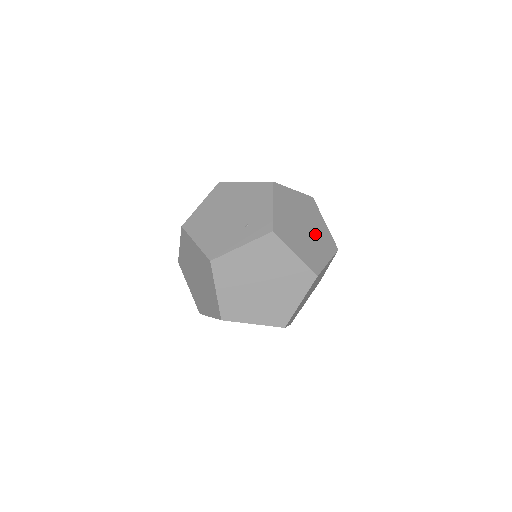
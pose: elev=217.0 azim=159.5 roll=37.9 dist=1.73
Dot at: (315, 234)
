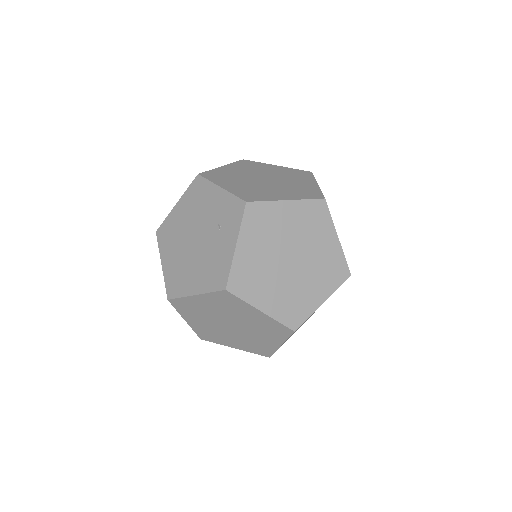
Dot at: (280, 177)
